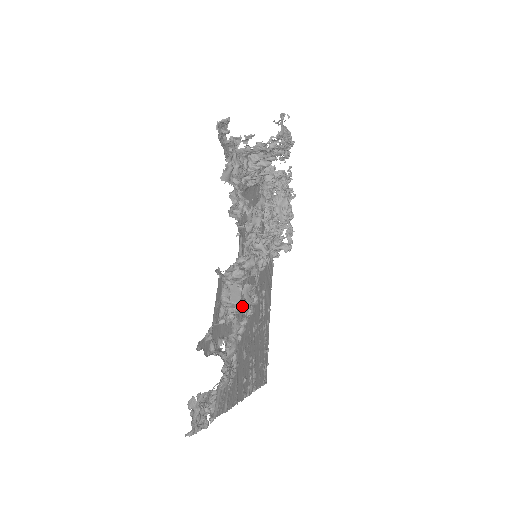
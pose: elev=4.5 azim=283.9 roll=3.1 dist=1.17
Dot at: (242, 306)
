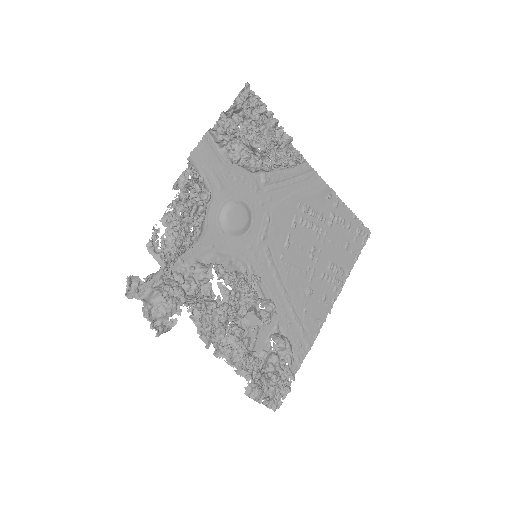
Dot at: (277, 284)
